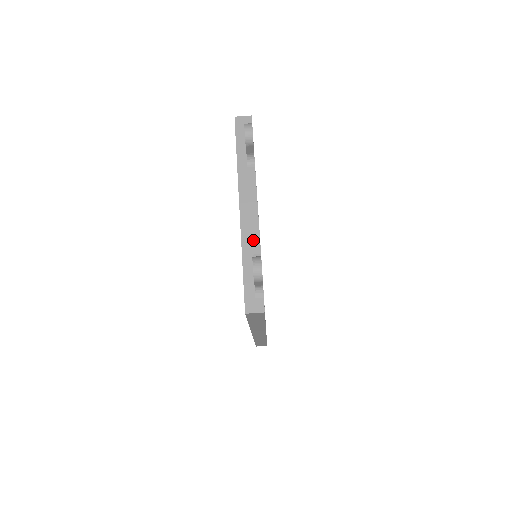
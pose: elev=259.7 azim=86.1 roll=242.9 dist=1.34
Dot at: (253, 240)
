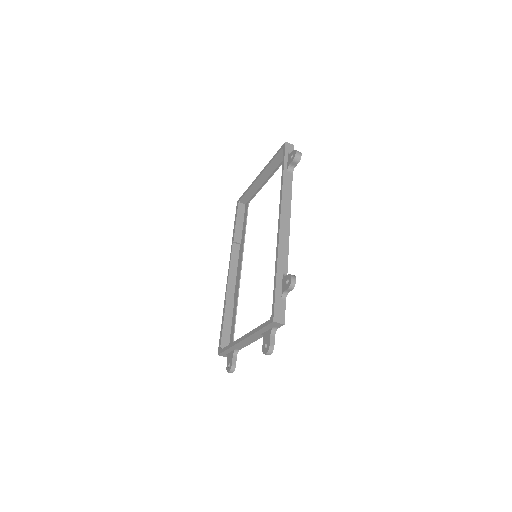
Dot at: (240, 347)
